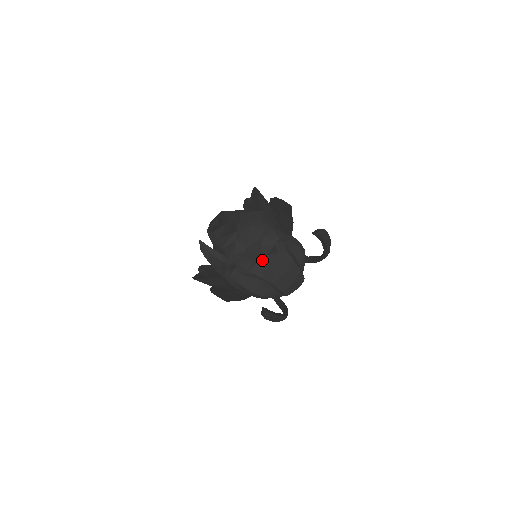
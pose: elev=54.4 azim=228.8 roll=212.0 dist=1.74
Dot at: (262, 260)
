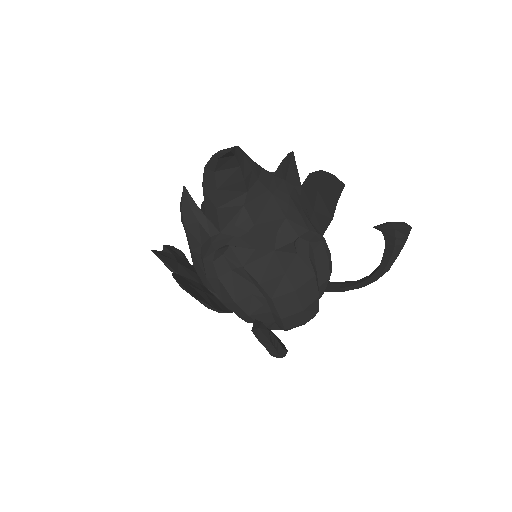
Dot at: (270, 255)
